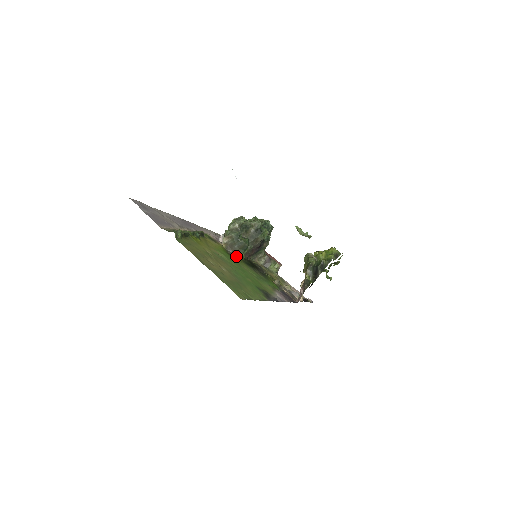
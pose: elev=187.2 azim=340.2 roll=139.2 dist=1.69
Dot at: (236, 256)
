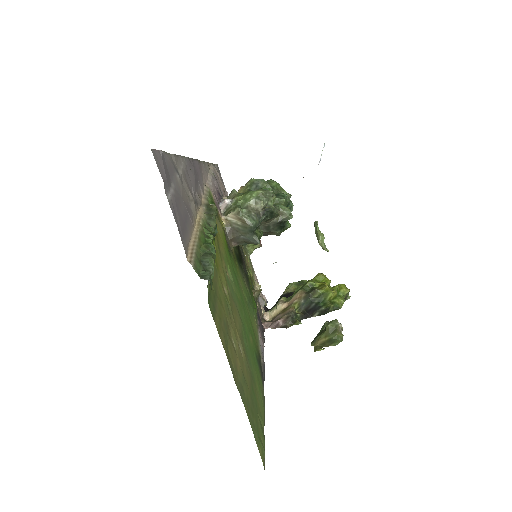
Dot at: (232, 247)
